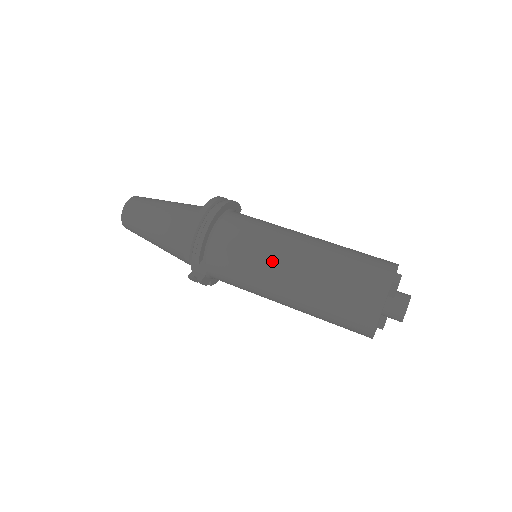
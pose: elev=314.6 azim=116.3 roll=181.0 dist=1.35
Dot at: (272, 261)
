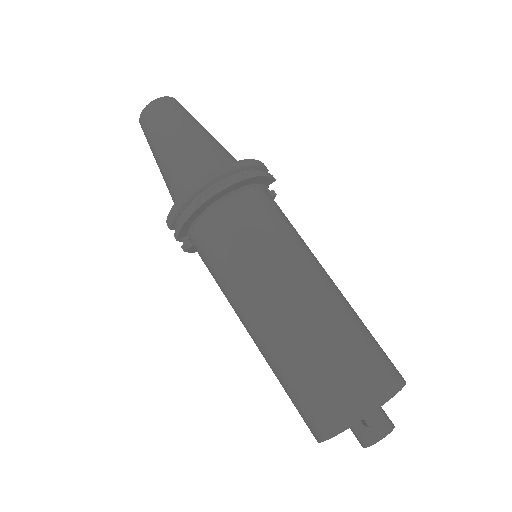
Dot at: (247, 294)
